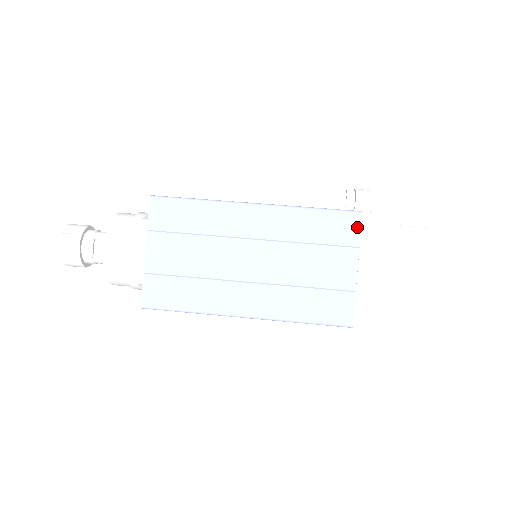
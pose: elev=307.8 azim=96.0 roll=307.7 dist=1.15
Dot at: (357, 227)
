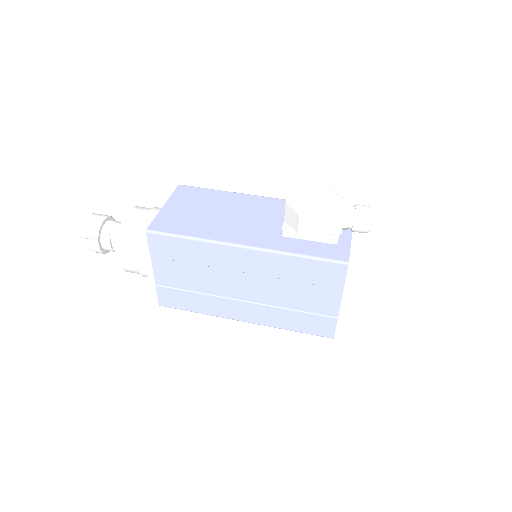
Dot at: (342, 275)
